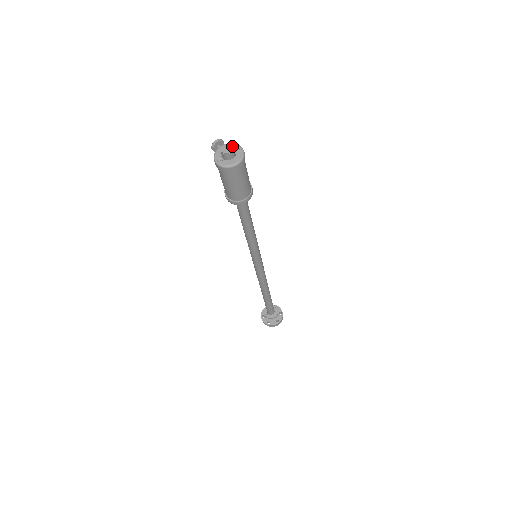
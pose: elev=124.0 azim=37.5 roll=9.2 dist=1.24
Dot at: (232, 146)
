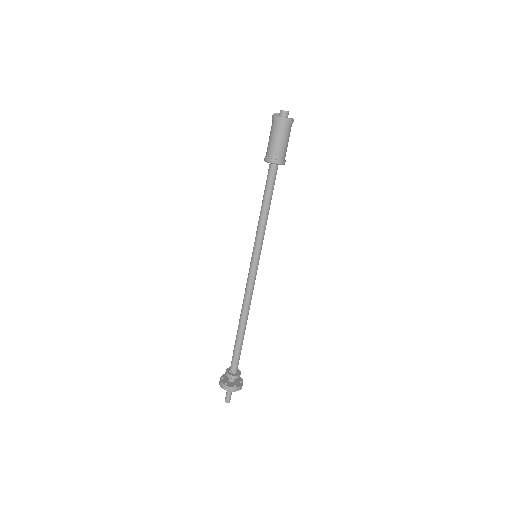
Dot at: (288, 111)
